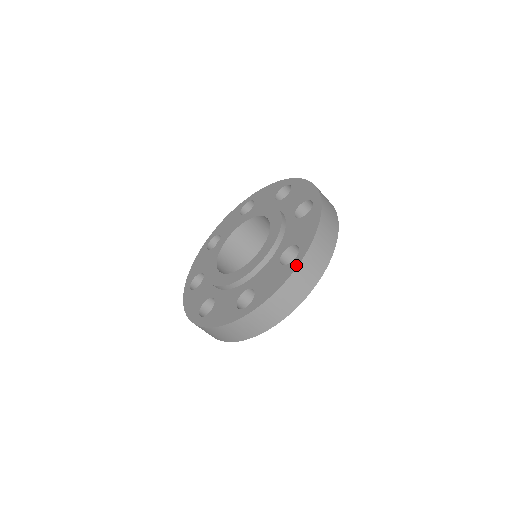
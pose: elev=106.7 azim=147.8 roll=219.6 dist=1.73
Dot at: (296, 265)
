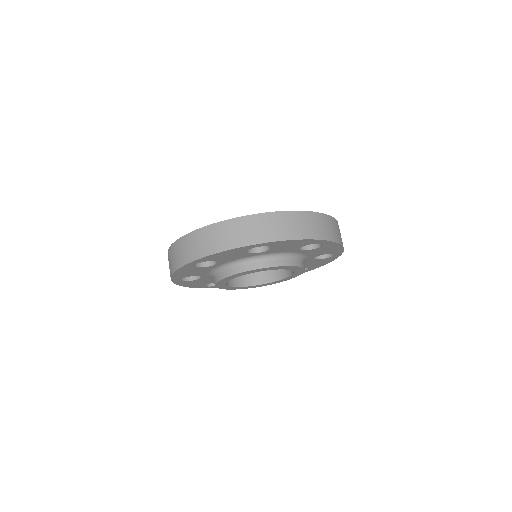
Dot at: (244, 216)
